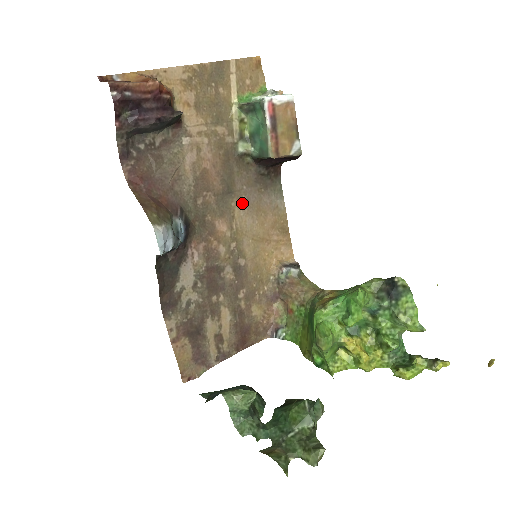
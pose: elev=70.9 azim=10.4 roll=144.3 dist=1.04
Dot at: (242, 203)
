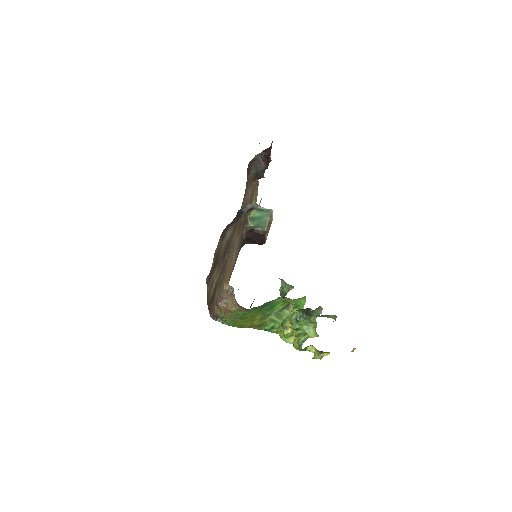
Dot at: (239, 237)
